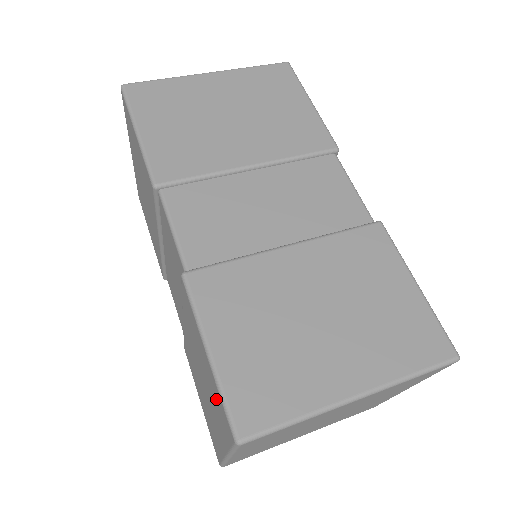
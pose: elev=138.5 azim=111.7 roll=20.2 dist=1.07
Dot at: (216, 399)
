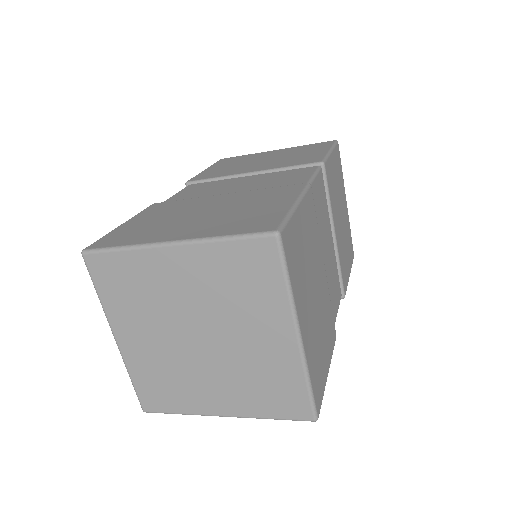
Dot at: occluded
